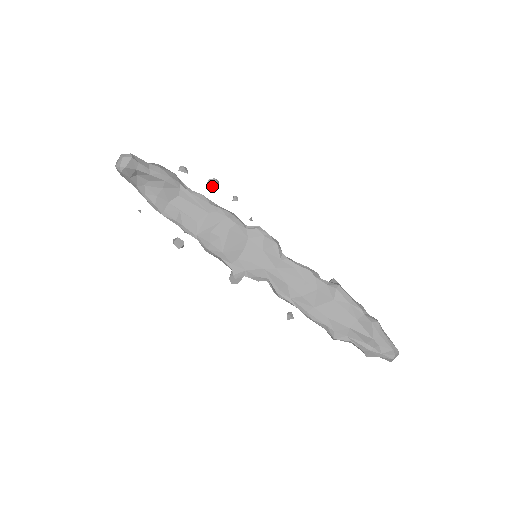
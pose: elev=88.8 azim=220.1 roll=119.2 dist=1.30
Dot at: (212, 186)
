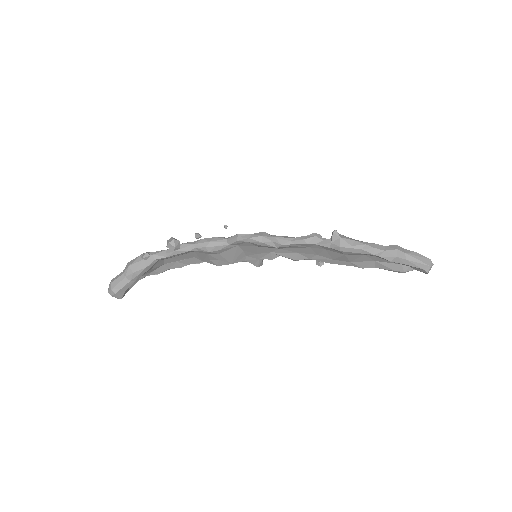
Dot at: occluded
